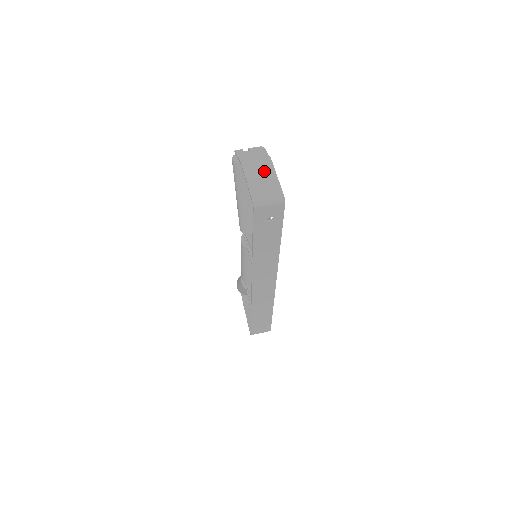
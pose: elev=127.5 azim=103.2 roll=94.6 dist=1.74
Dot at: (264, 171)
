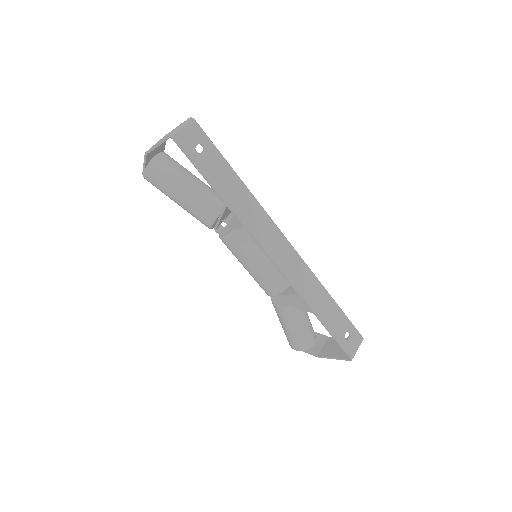
Dot at: occluded
